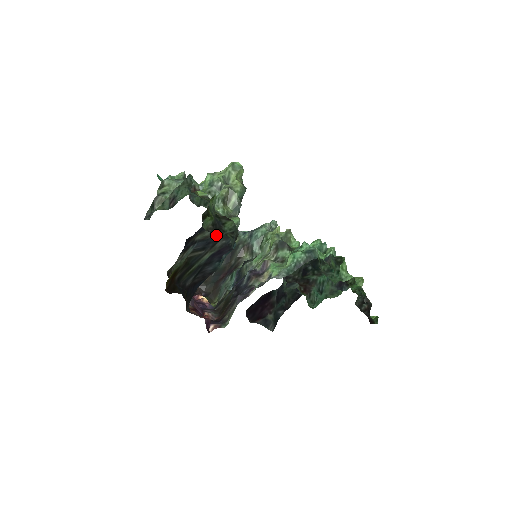
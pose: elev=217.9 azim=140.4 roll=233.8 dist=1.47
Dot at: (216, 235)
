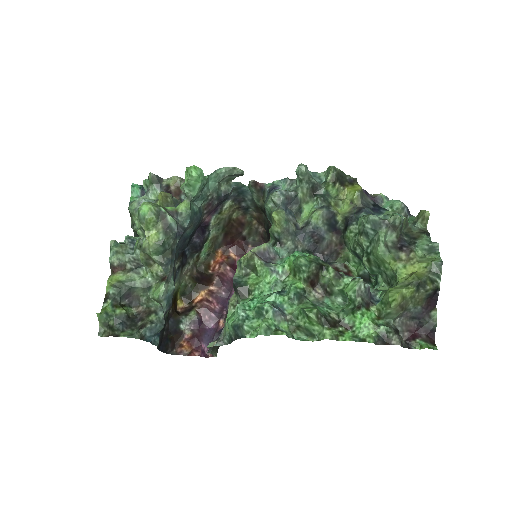
Dot at: occluded
